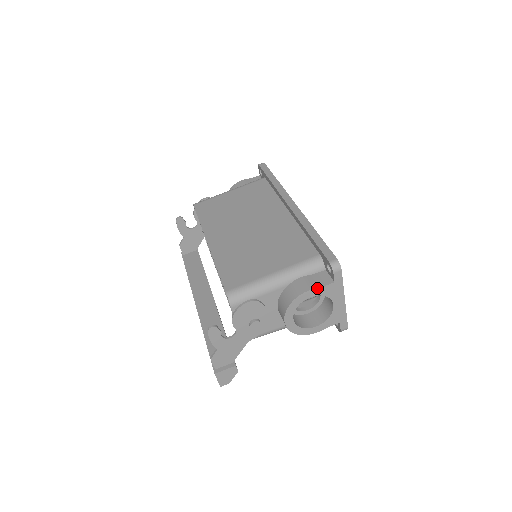
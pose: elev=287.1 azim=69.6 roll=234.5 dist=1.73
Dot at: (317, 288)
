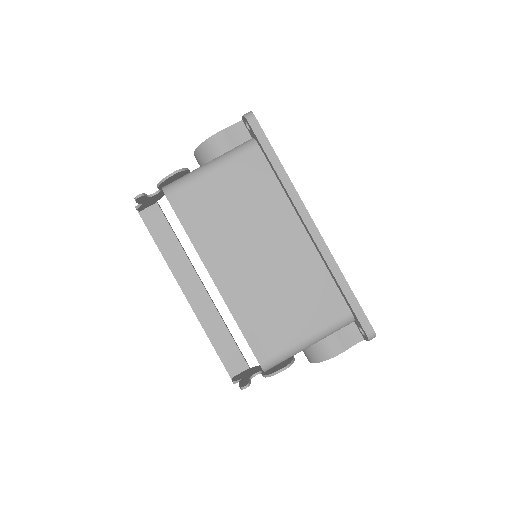
Dot at: occluded
